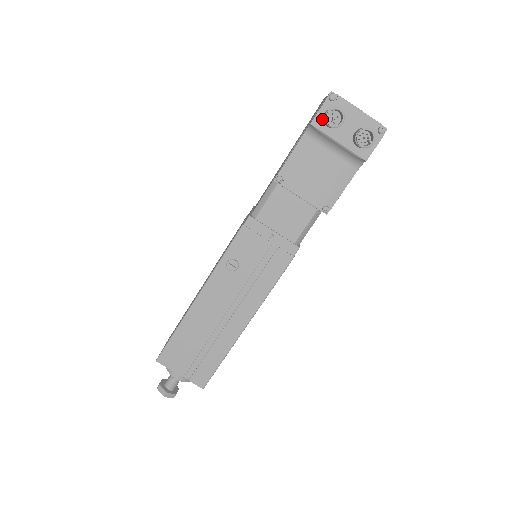
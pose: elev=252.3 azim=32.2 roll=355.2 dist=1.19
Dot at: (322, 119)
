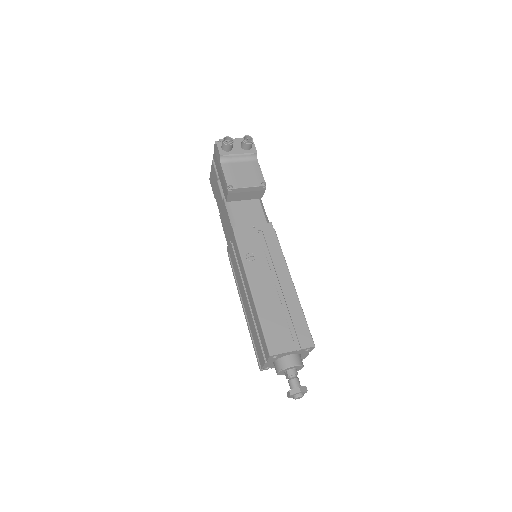
Dot at: (223, 151)
